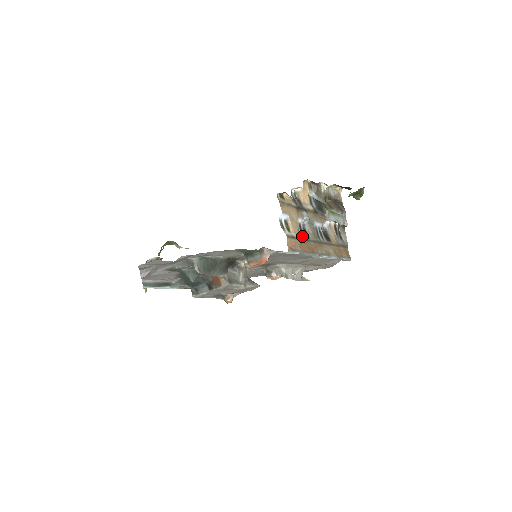
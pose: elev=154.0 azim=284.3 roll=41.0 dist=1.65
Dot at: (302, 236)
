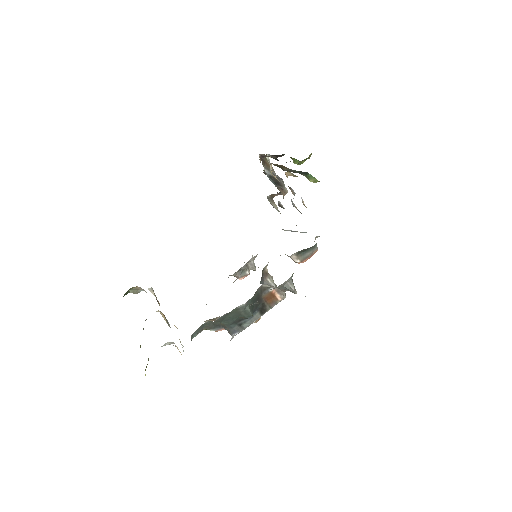
Dot at: occluded
